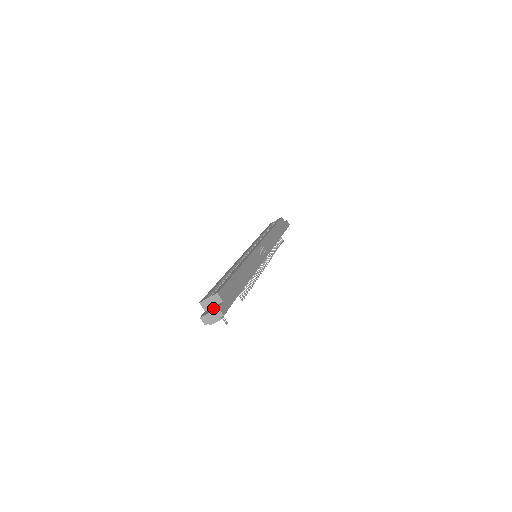
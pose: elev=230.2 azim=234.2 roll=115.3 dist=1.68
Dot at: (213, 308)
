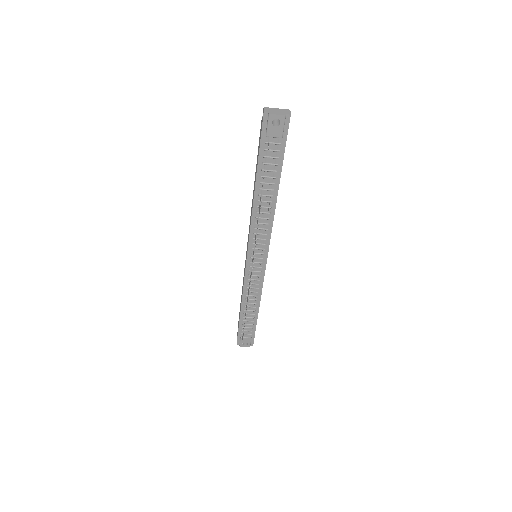
Dot at: (275, 120)
